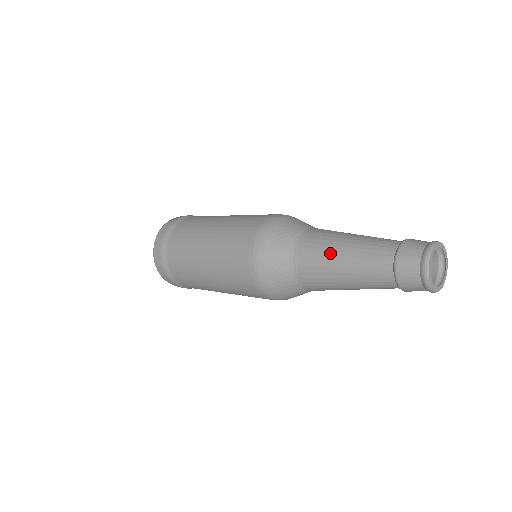
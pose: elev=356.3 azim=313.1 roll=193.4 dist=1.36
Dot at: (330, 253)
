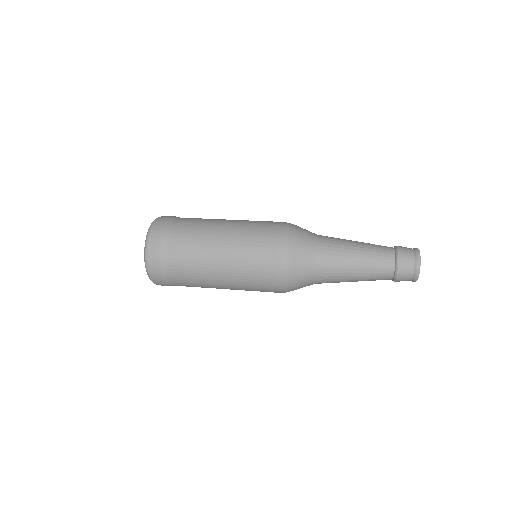
Dot at: (346, 263)
